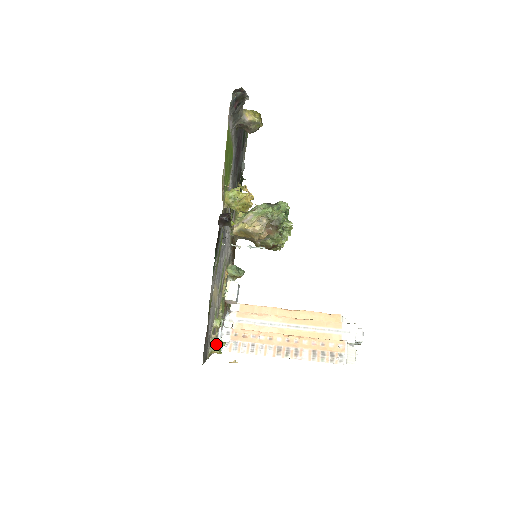
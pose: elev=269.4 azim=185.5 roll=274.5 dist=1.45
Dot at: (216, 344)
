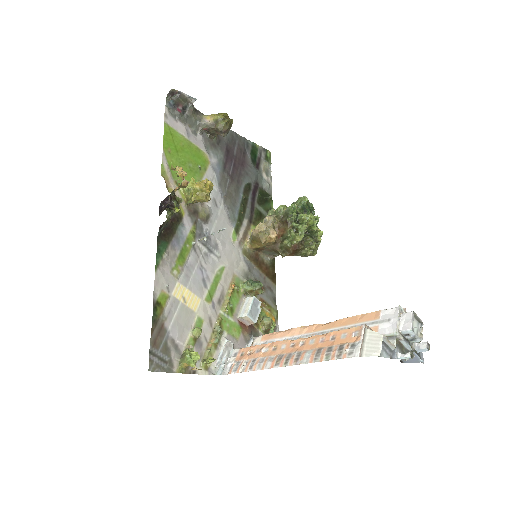
Dot at: (185, 353)
